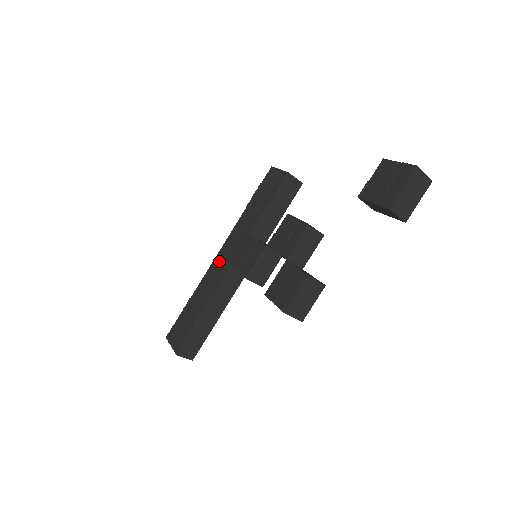
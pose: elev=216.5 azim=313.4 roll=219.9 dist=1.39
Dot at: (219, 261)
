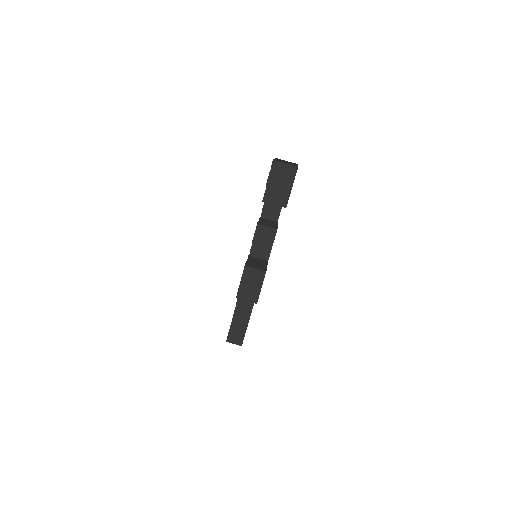
Dot at: occluded
